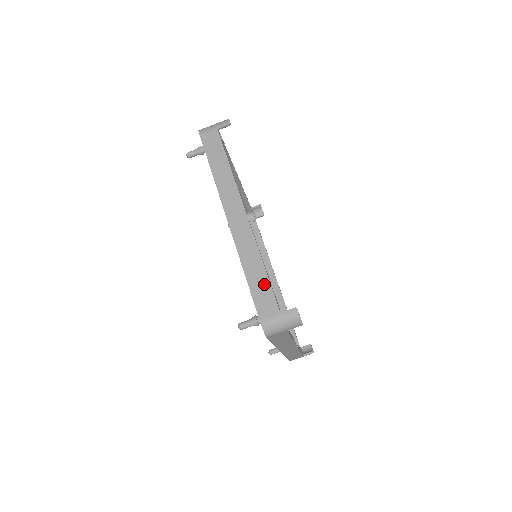
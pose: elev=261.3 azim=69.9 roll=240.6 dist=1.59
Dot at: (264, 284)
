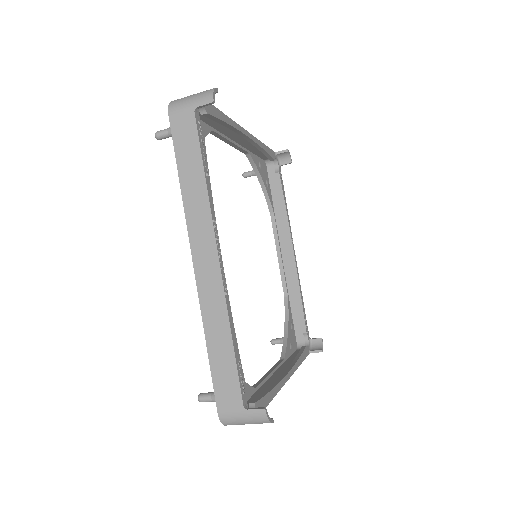
Dot at: occluded
